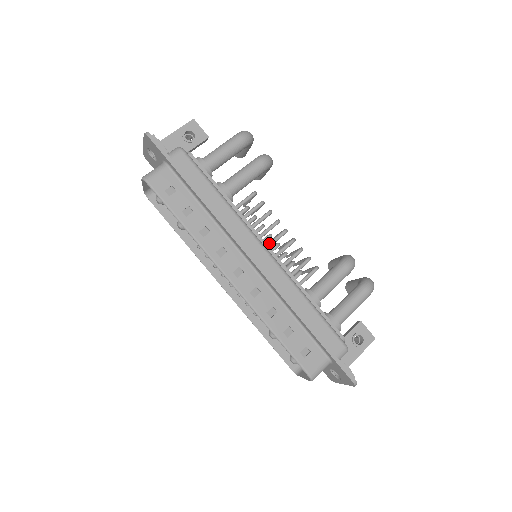
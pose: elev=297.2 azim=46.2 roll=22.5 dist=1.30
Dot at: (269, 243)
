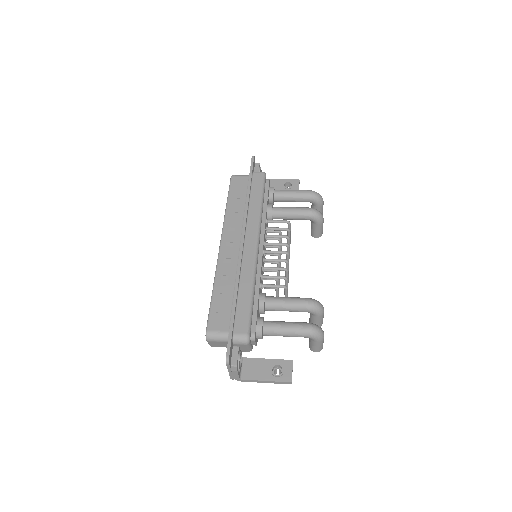
Dot at: (268, 250)
